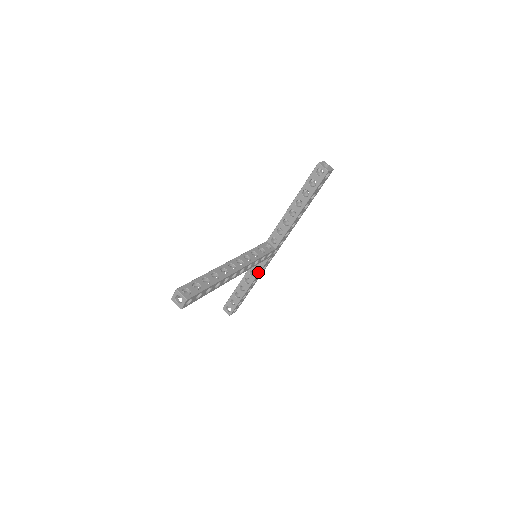
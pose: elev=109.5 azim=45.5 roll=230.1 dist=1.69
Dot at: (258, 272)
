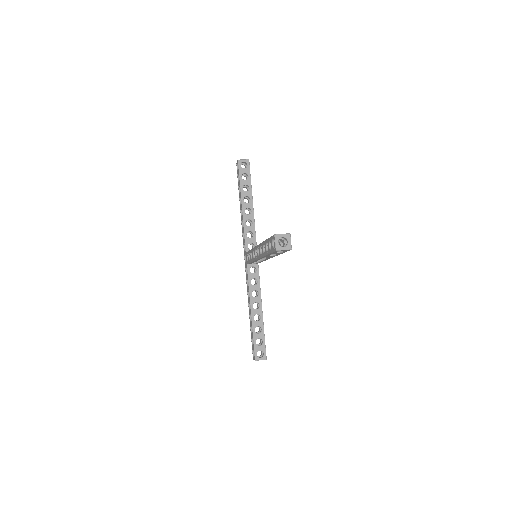
Dot at: (259, 287)
